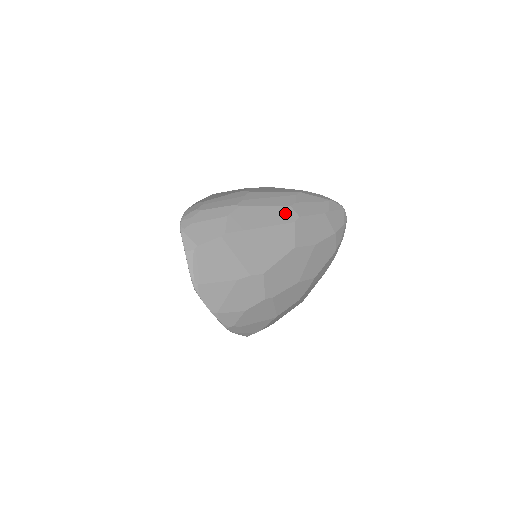
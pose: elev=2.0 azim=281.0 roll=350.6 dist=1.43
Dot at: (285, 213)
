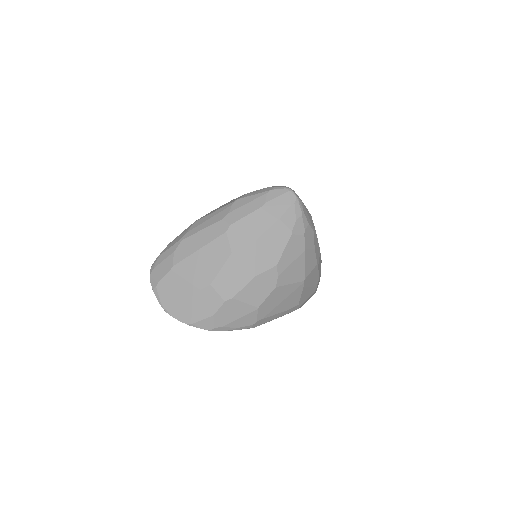
Dot at: (218, 228)
